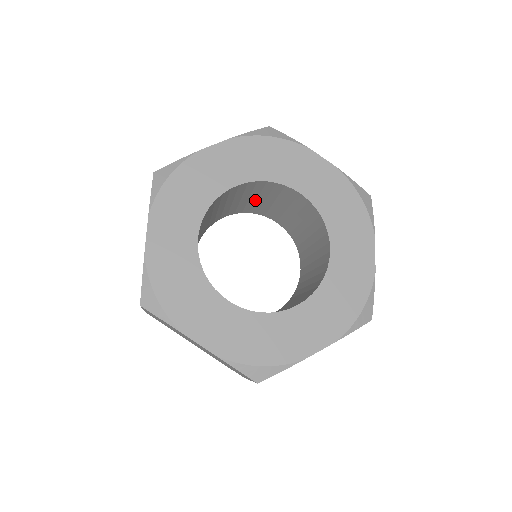
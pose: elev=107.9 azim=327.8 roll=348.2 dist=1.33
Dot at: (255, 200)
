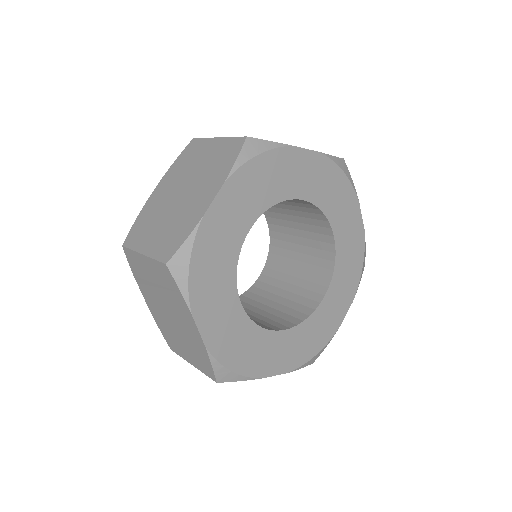
Dot at: occluded
